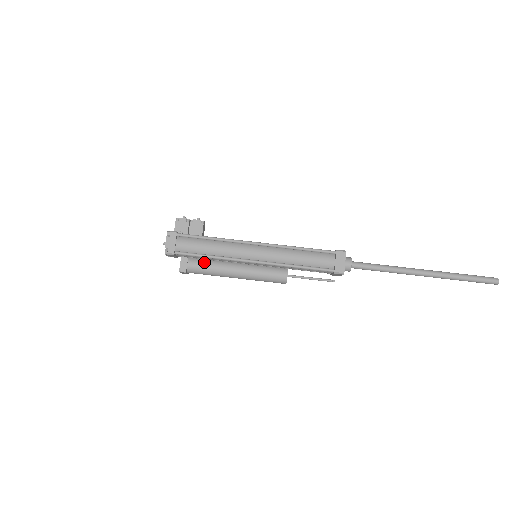
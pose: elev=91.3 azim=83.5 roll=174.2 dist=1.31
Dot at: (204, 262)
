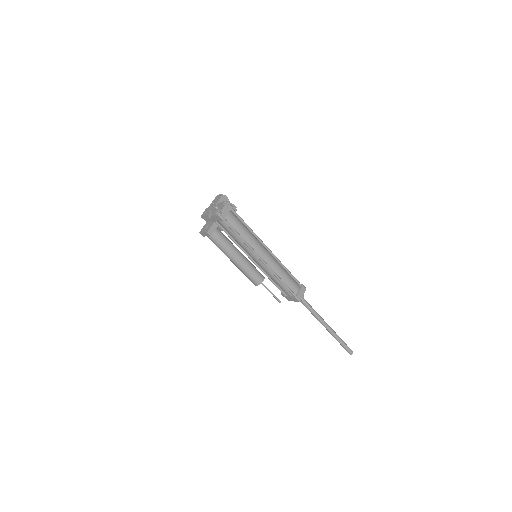
Dot at: (224, 237)
